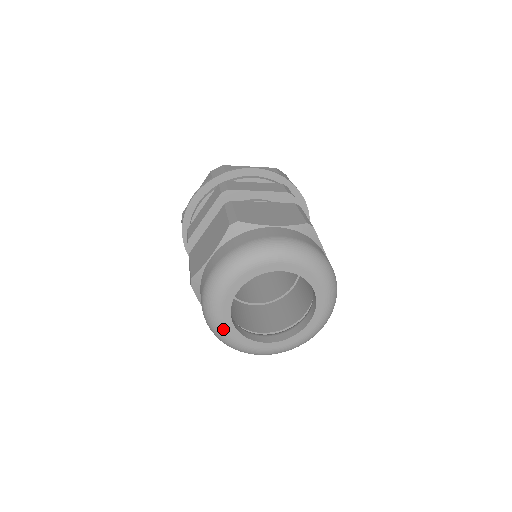
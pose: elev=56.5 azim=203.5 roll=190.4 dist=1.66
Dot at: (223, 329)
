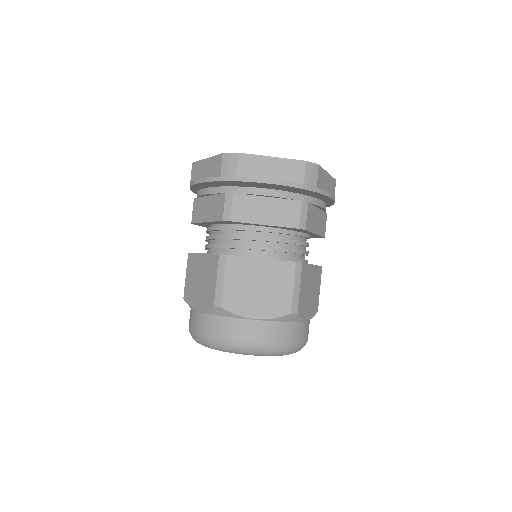
Dot at: occluded
